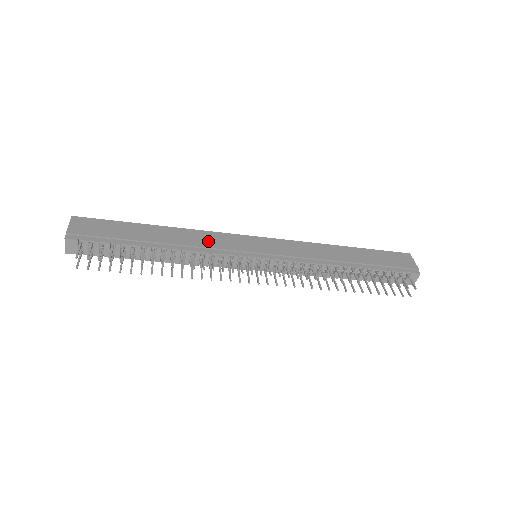
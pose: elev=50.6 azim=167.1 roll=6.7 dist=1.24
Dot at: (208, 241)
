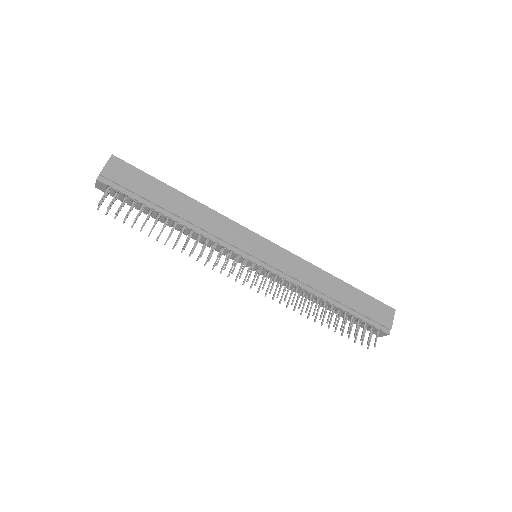
Dot at: (219, 228)
